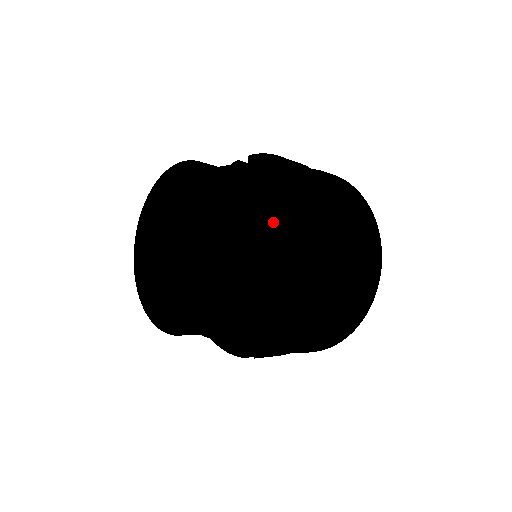
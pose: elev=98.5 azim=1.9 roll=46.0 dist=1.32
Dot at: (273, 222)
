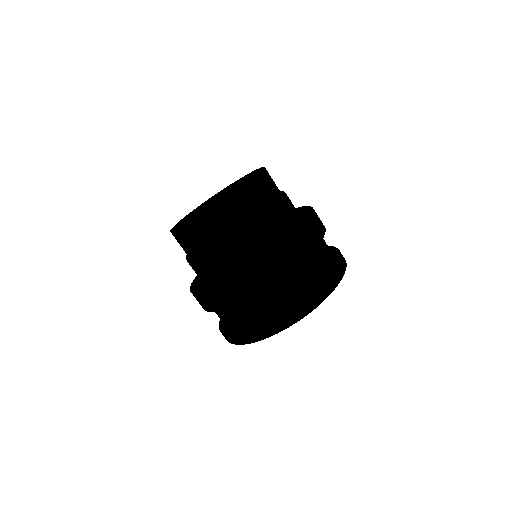
Dot at: (283, 194)
